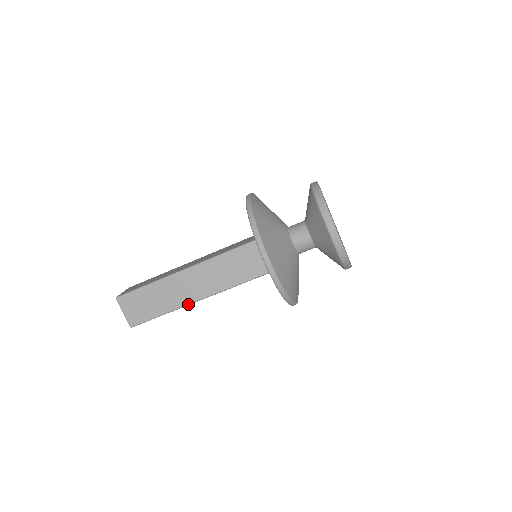
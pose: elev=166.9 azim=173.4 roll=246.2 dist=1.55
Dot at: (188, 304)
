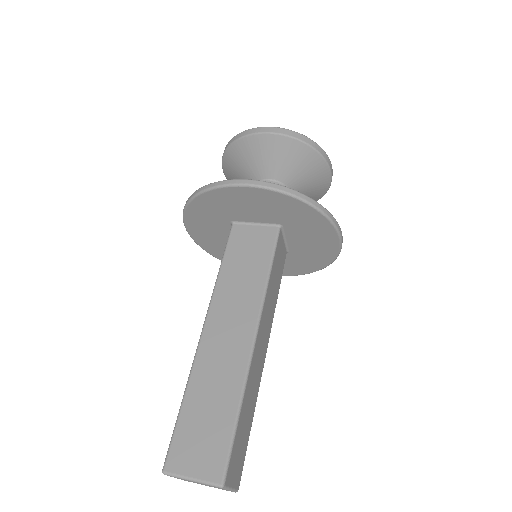
Dot at: (249, 359)
